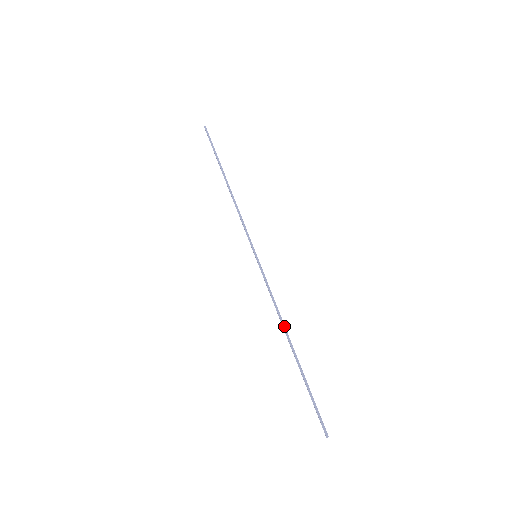
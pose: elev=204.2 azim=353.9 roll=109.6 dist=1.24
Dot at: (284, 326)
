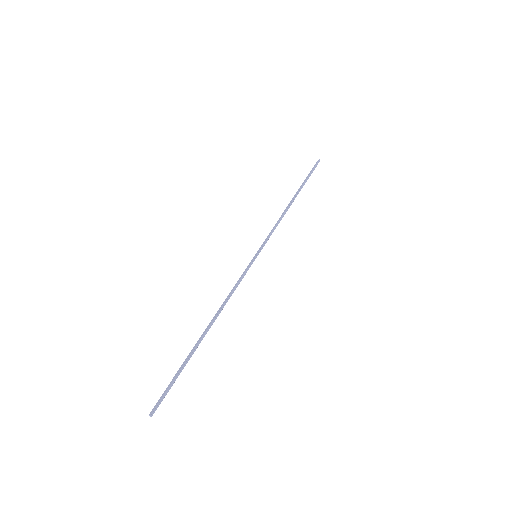
Dot at: occluded
